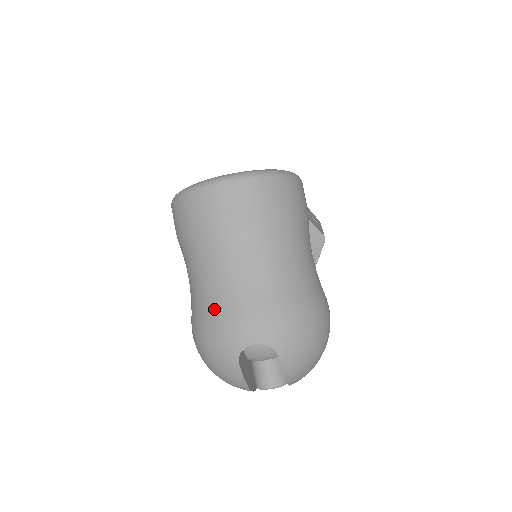
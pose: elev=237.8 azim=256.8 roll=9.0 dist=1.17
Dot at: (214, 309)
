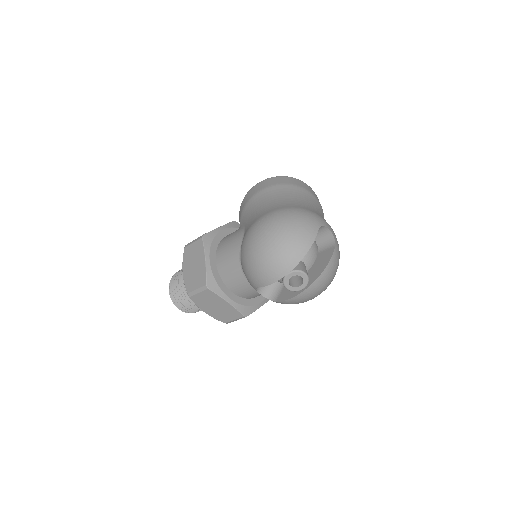
Dot at: (305, 207)
